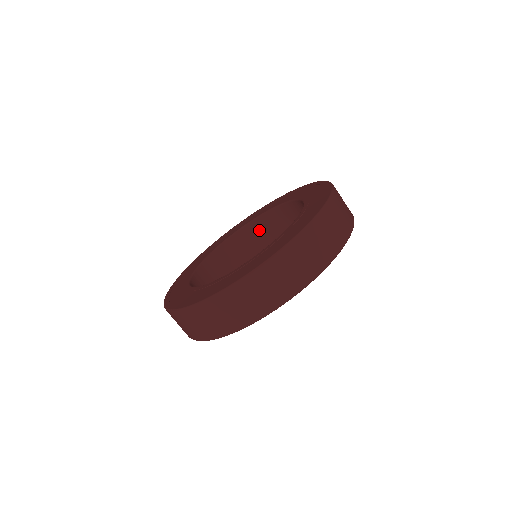
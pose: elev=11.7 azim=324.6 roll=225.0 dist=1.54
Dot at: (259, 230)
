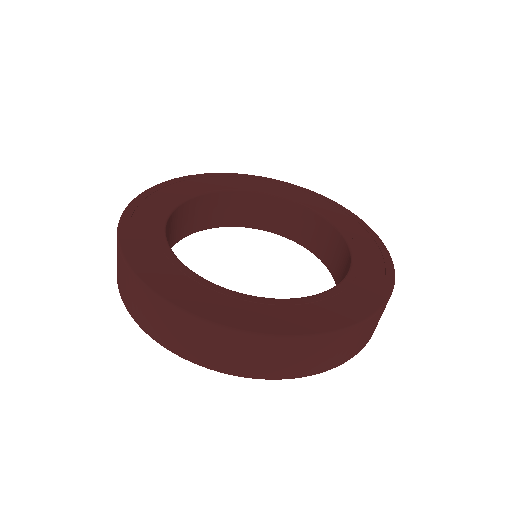
Dot at: (315, 228)
